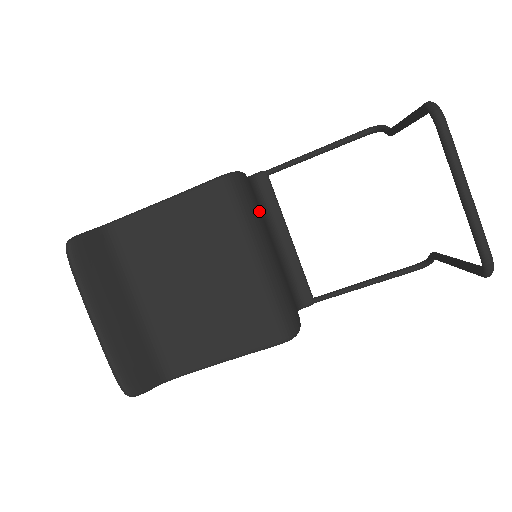
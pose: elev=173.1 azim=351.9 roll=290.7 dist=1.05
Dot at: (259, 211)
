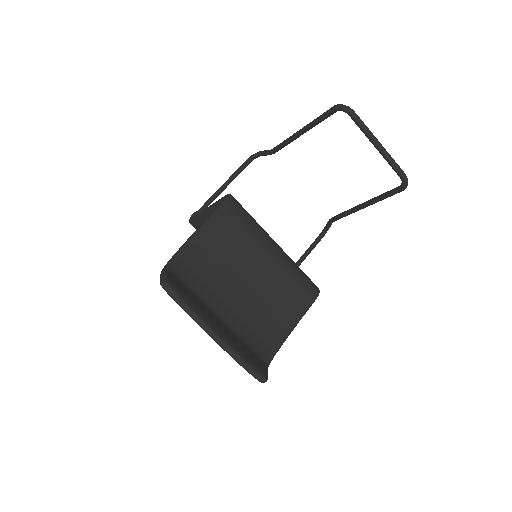
Dot at: occluded
